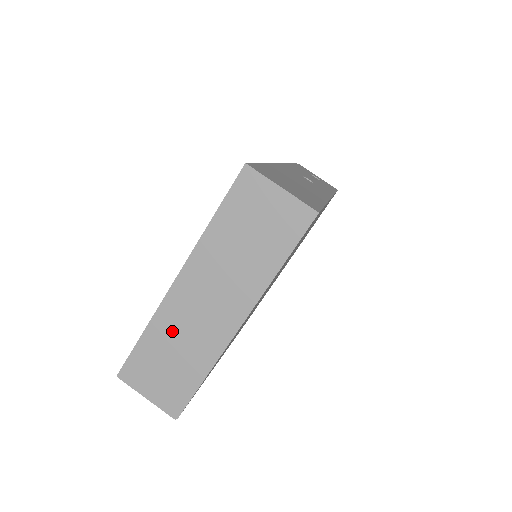
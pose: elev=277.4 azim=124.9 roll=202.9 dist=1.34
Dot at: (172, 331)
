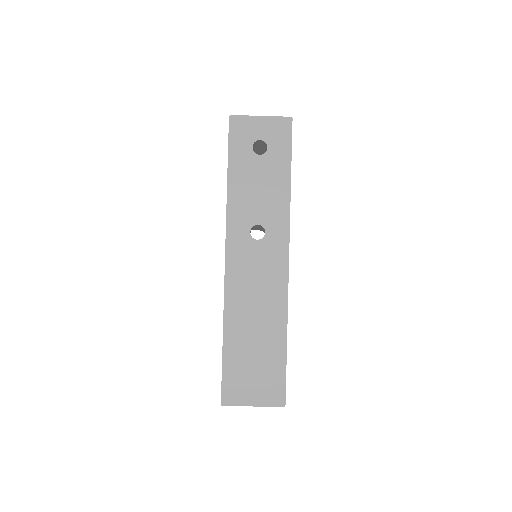
Dot at: occluded
